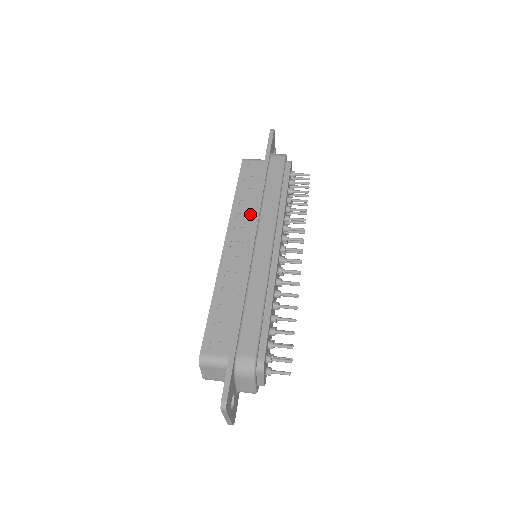
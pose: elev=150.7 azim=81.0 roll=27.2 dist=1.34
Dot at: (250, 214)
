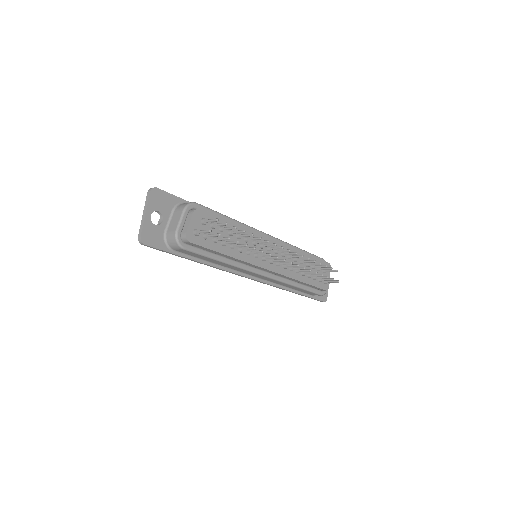
Dot at: occluded
